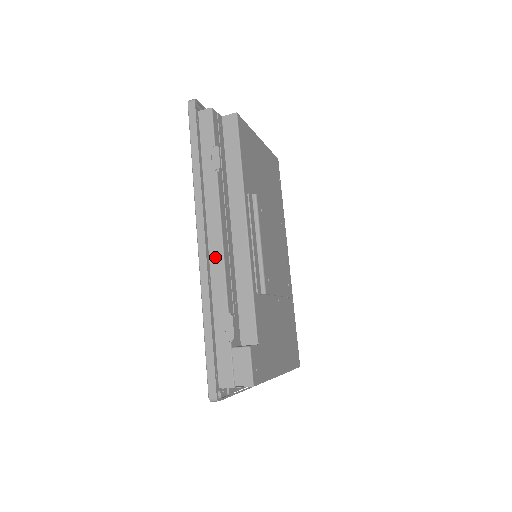
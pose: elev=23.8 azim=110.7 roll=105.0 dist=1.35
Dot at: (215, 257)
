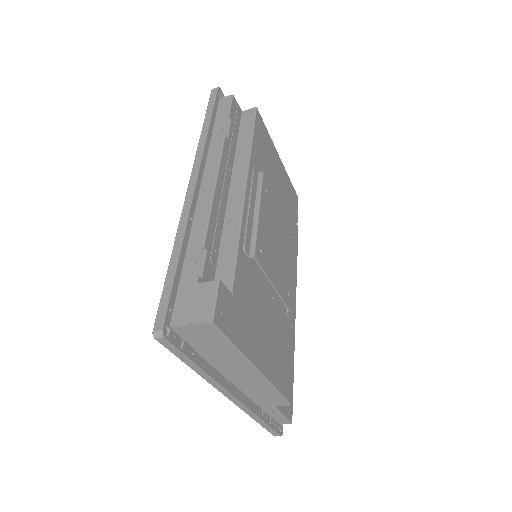
Dot at: (203, 200)
